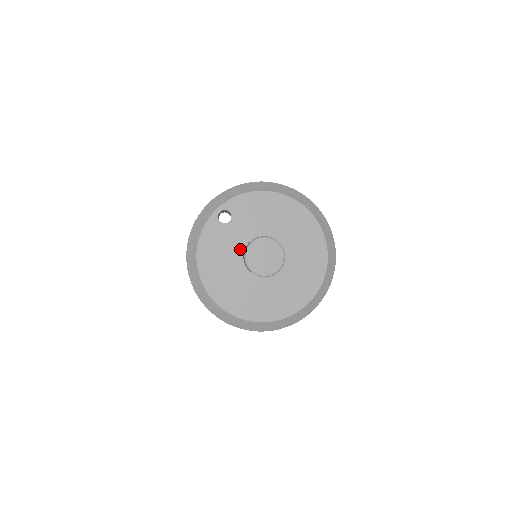
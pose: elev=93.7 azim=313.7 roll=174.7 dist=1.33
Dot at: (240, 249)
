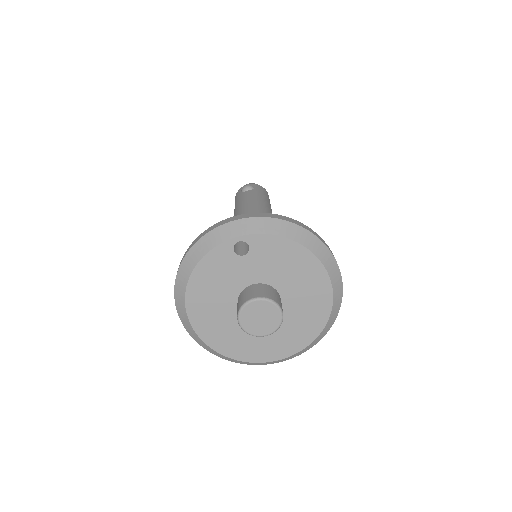
Dot at: (240, 286)
